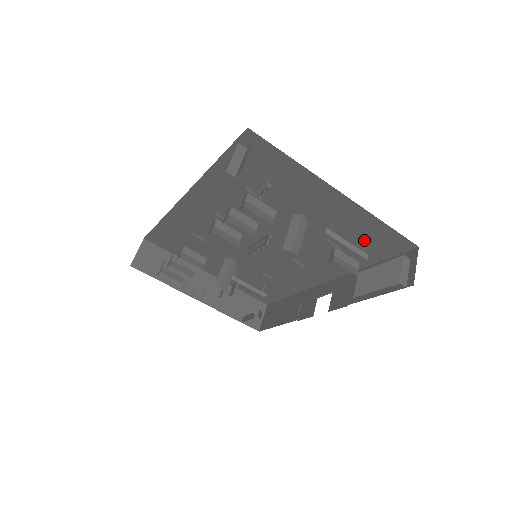
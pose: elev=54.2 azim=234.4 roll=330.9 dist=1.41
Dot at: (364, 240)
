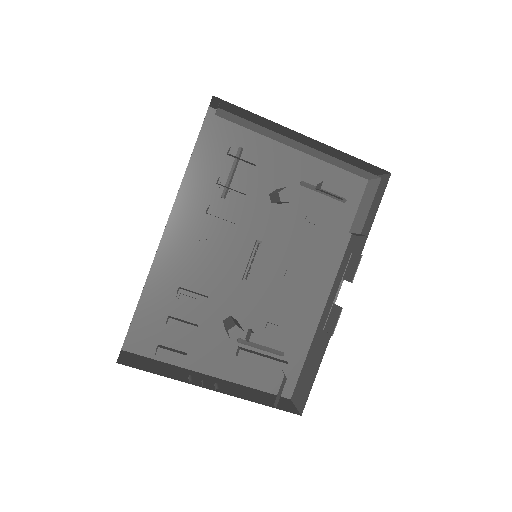
Dot at: occluded
